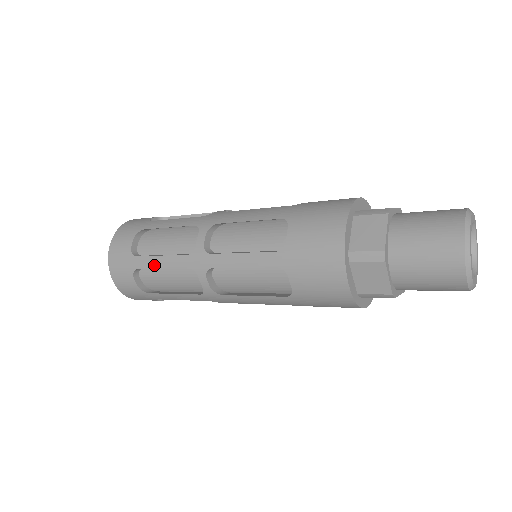
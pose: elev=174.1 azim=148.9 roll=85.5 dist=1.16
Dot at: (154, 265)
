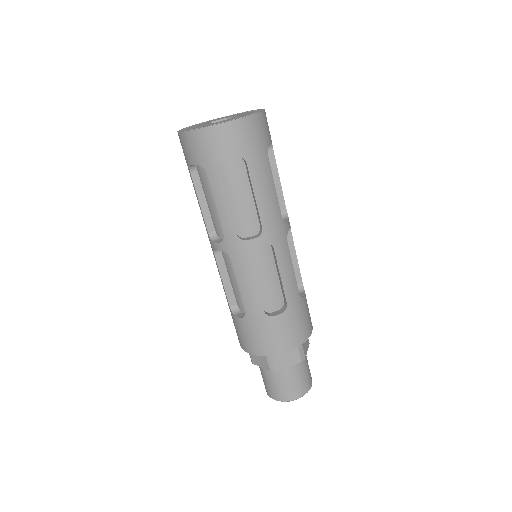
Dot at: (195, 193)
